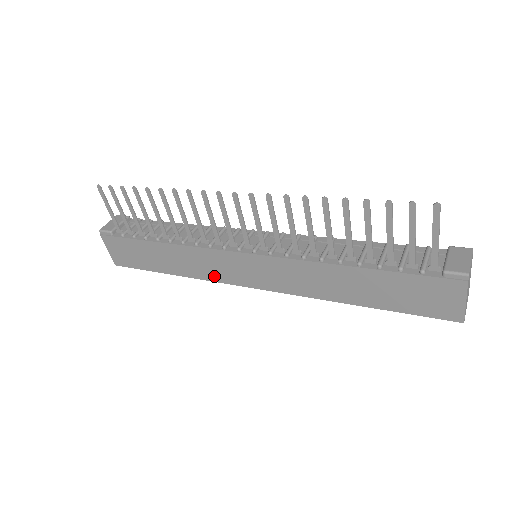
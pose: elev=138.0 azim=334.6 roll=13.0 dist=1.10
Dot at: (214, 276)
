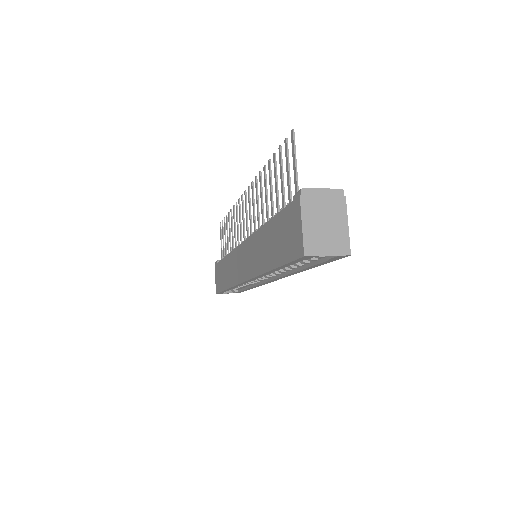
Dot at: (235, 279)
